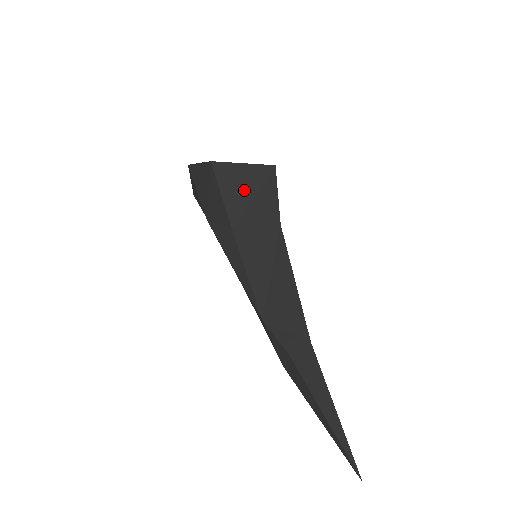
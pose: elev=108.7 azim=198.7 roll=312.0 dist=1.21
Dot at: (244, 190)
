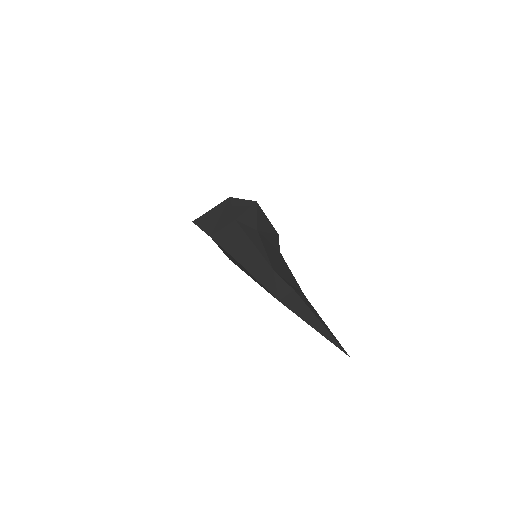
Dot at: (266, 226)
